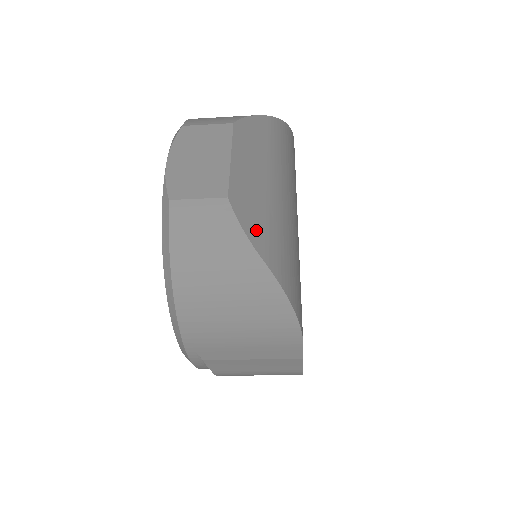
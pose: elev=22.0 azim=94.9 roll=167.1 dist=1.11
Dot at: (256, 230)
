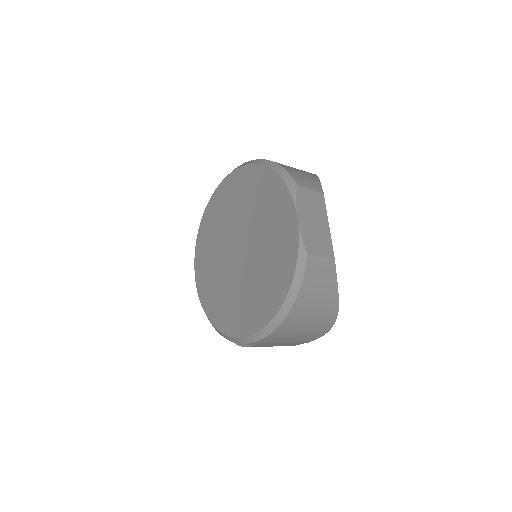
Dot at: occluded
